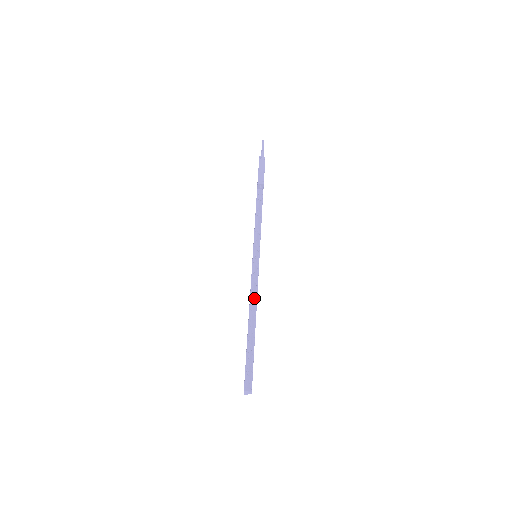
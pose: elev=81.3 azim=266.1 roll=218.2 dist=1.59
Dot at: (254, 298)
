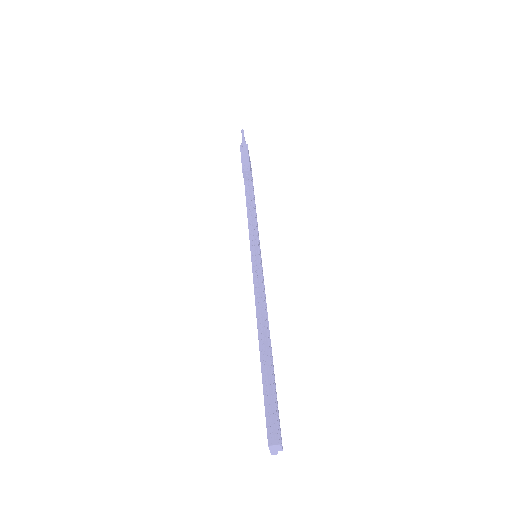
Dot at: (261, 307)
